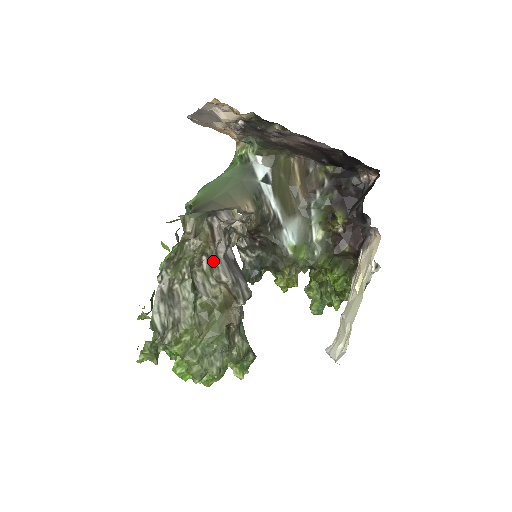
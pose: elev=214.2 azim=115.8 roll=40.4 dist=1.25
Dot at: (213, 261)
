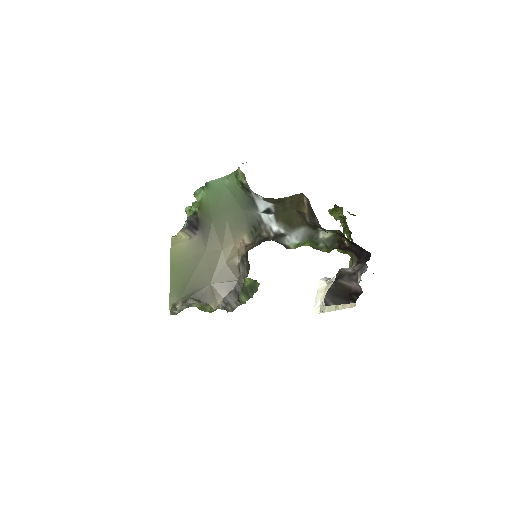
Dot at: occluded
